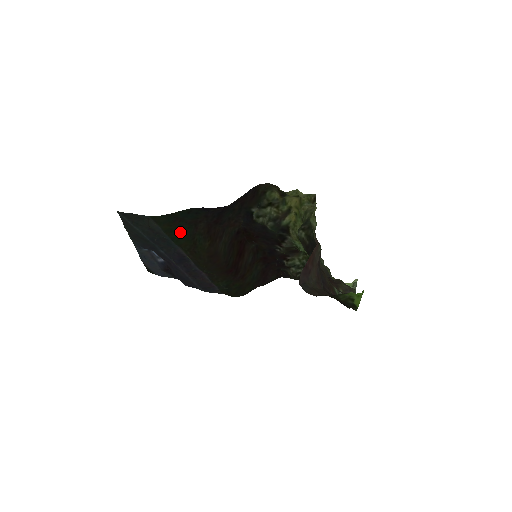
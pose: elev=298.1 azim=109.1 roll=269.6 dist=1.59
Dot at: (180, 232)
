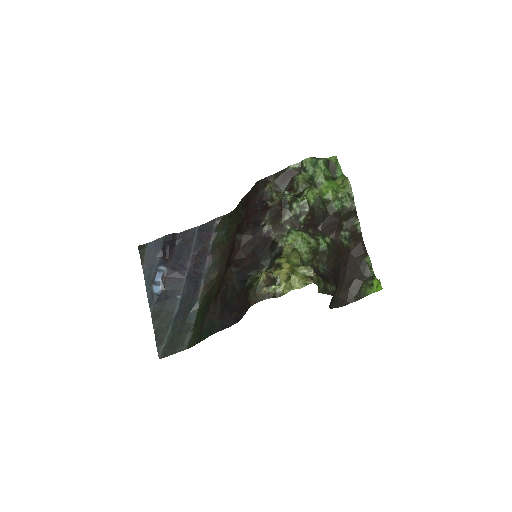
Dot at: (201, 317)
